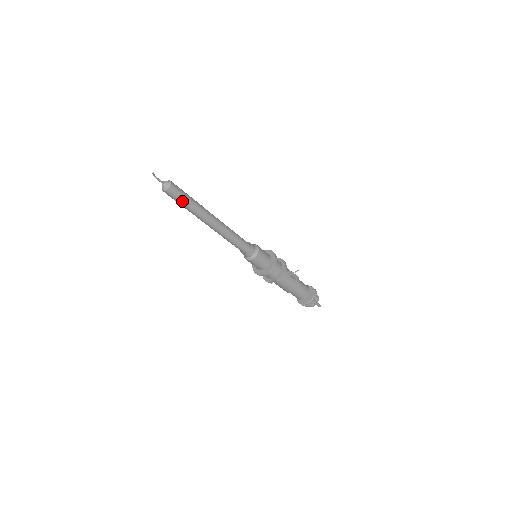
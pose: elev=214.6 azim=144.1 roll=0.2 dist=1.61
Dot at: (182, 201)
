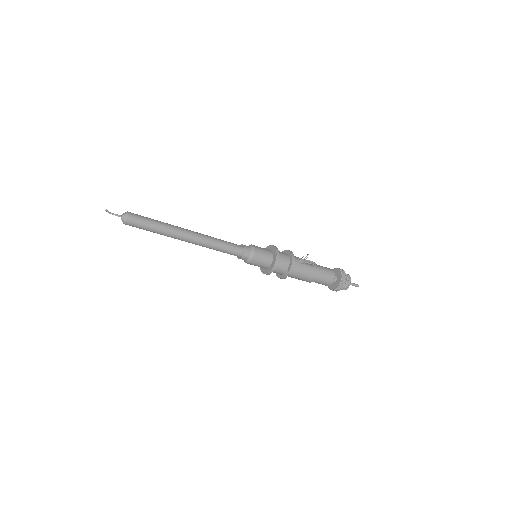
Dot at: (147, 226)
